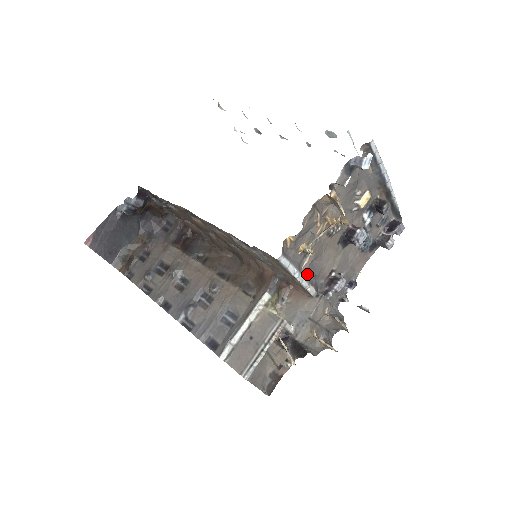
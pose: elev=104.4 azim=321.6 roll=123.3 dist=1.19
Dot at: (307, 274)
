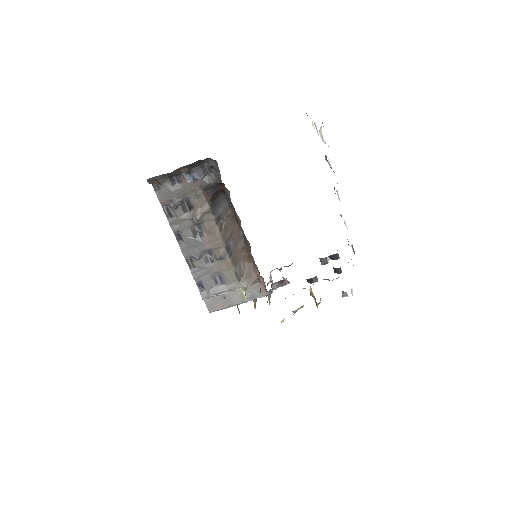
Dot at: occluded
